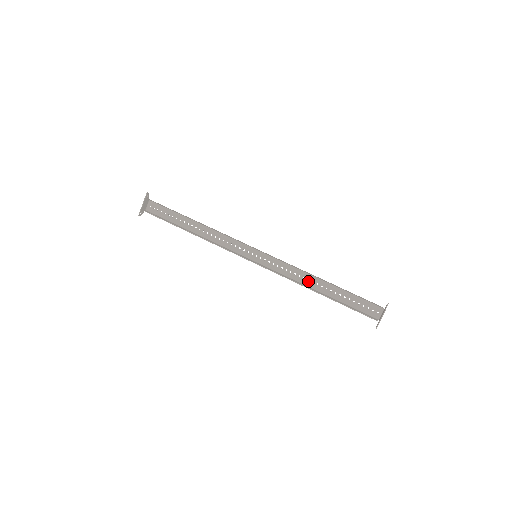
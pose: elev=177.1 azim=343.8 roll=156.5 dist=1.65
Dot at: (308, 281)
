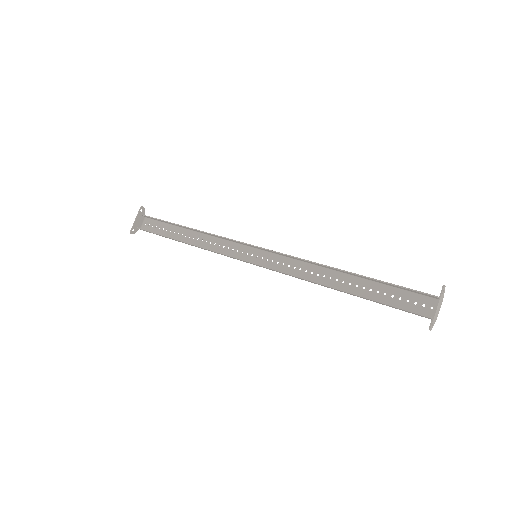
Dot at: (324, 277)
